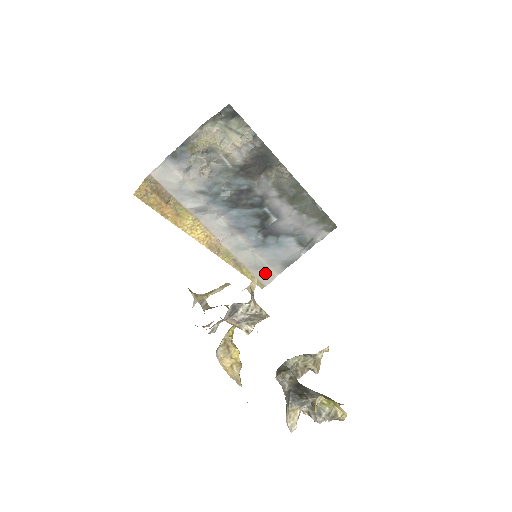
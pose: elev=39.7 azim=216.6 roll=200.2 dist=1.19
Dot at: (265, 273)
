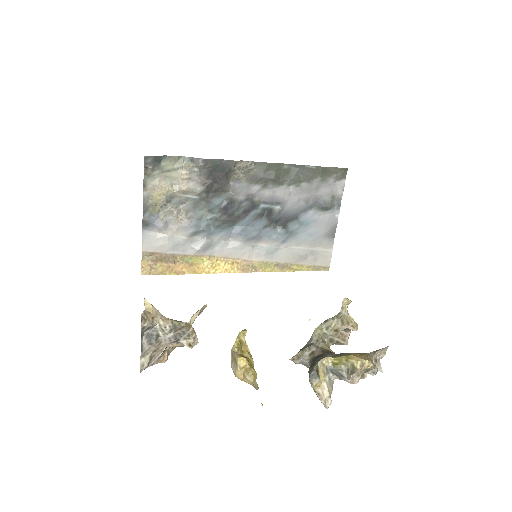
Dot at: (317, 256)
